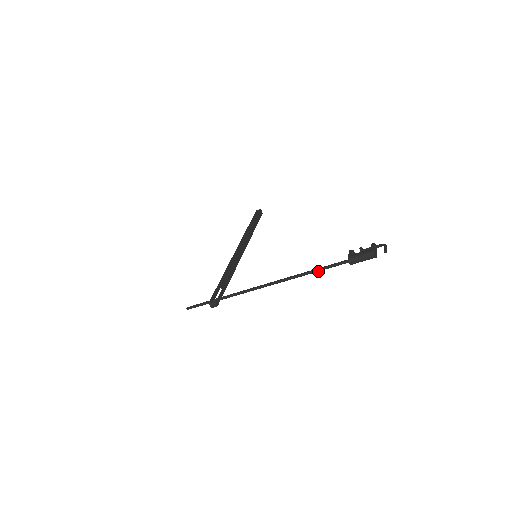
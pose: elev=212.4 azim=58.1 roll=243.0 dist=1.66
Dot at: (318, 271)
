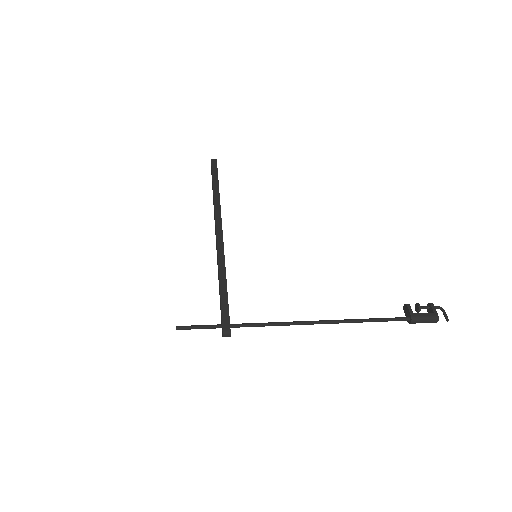
Dot at: occluded
